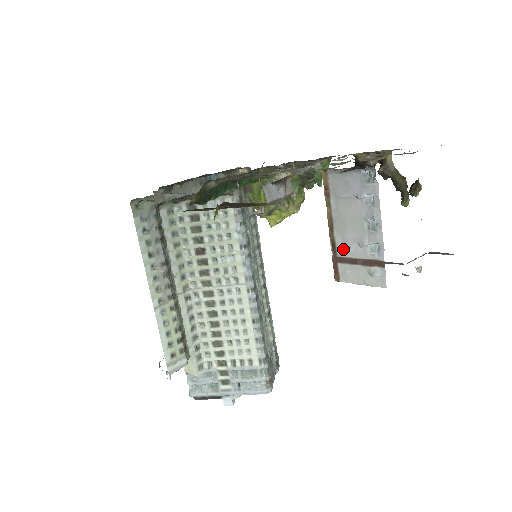
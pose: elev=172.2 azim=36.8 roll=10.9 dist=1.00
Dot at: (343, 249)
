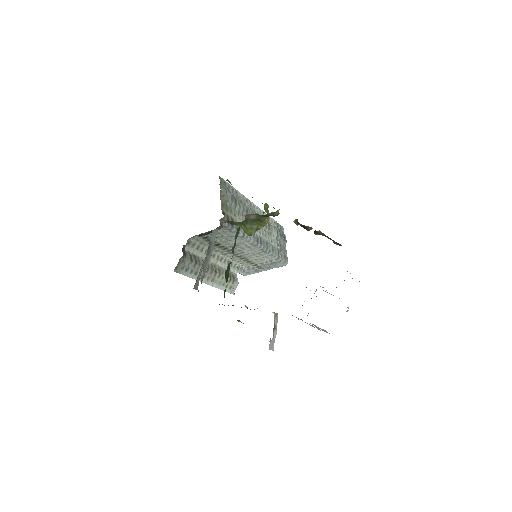
Dot at: occluded
